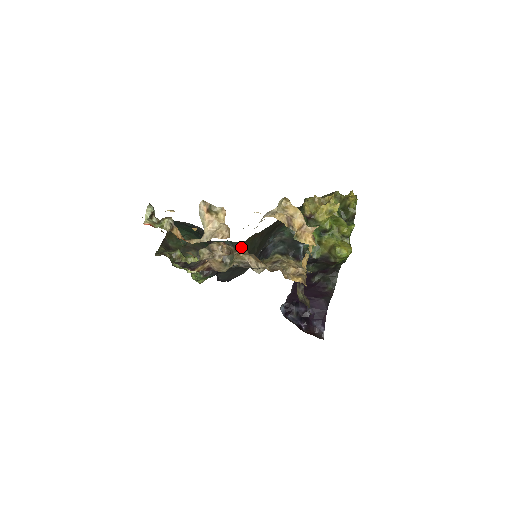
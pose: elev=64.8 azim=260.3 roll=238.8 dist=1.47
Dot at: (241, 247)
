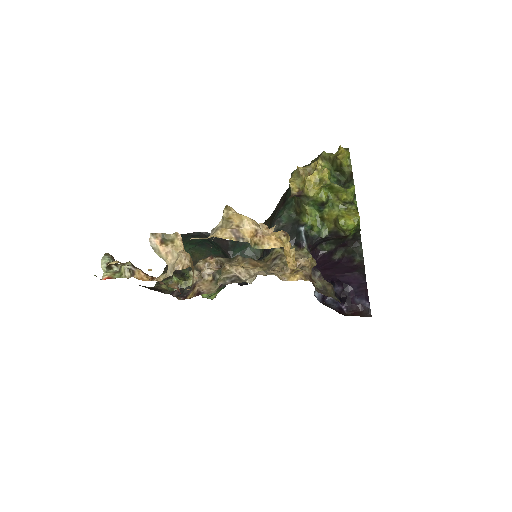
Dot at: occluded
